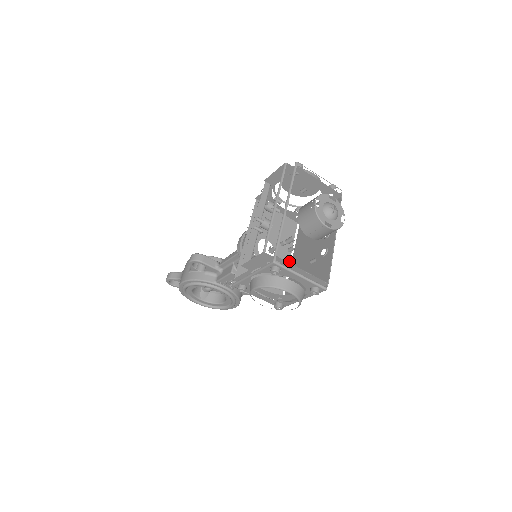
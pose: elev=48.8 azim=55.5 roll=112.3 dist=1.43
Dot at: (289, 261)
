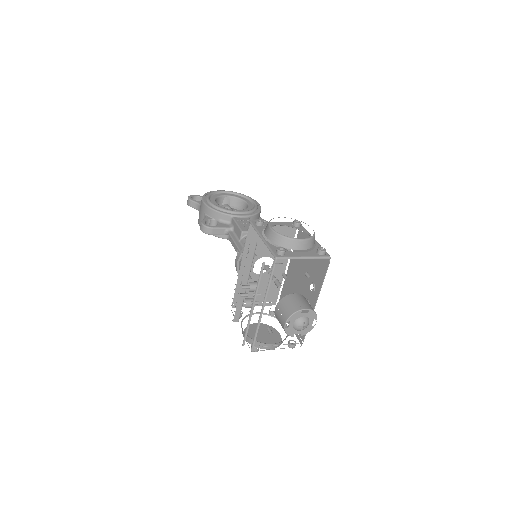
Dot at: occluded
